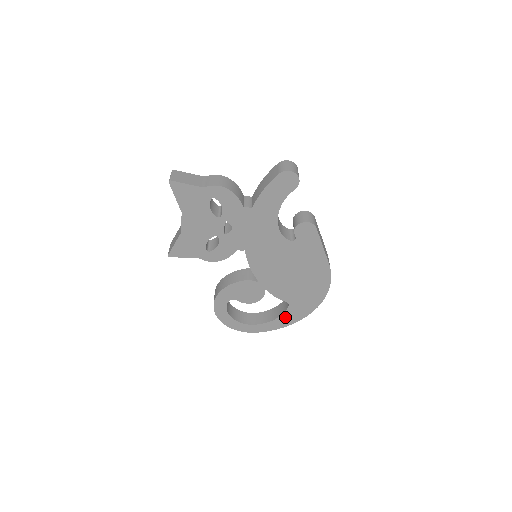
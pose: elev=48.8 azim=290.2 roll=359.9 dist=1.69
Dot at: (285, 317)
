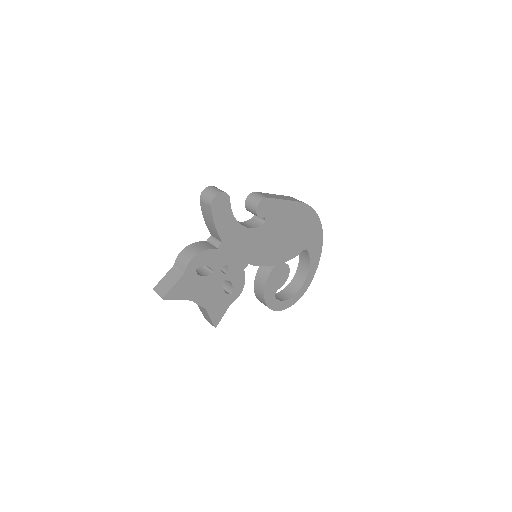
Dot at: (313, 257)
